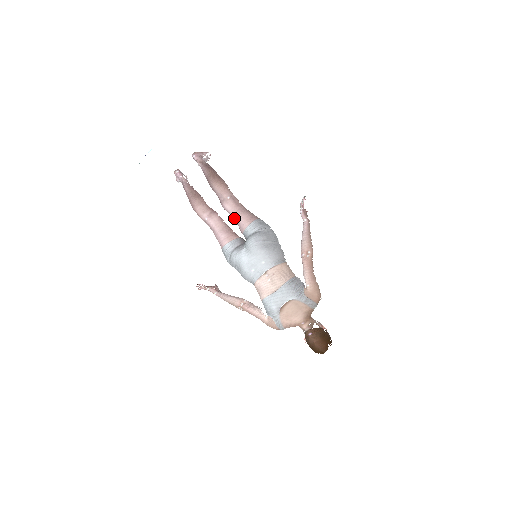
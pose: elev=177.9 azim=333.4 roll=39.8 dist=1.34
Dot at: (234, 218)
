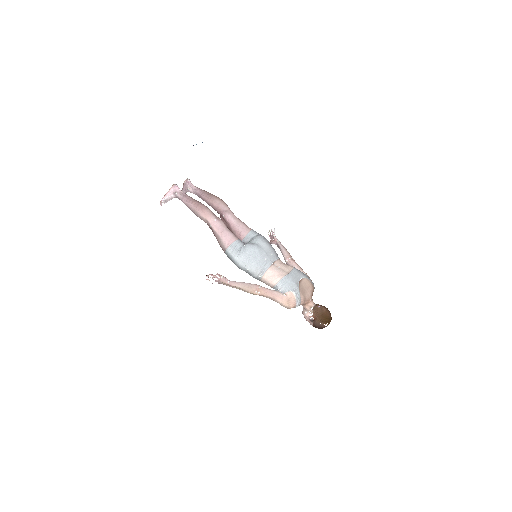
Dot at: (236, 225)
